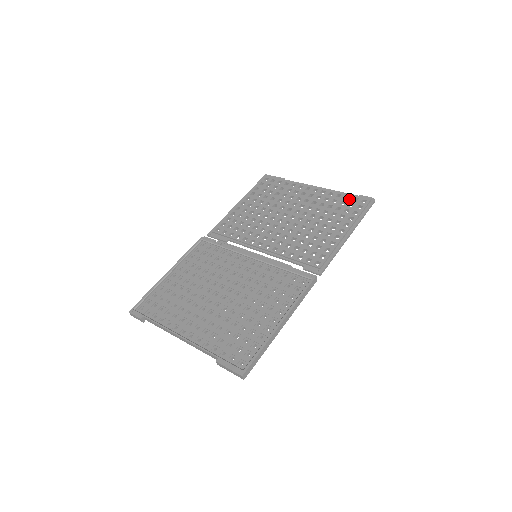
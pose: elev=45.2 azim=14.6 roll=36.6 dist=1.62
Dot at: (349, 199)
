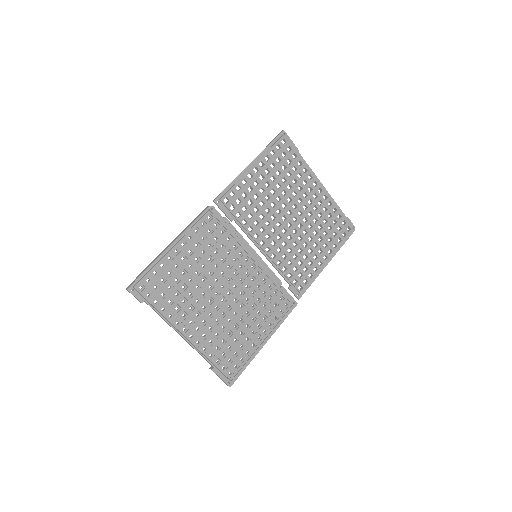
Dot at: (340, 220)
